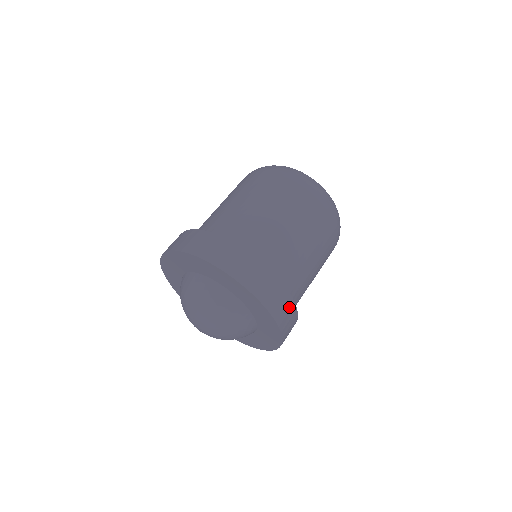
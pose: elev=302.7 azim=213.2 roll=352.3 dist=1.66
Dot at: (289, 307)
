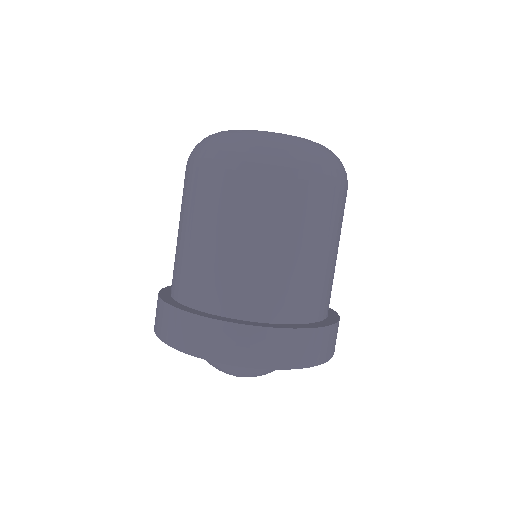
Dot at: (337, 329)
